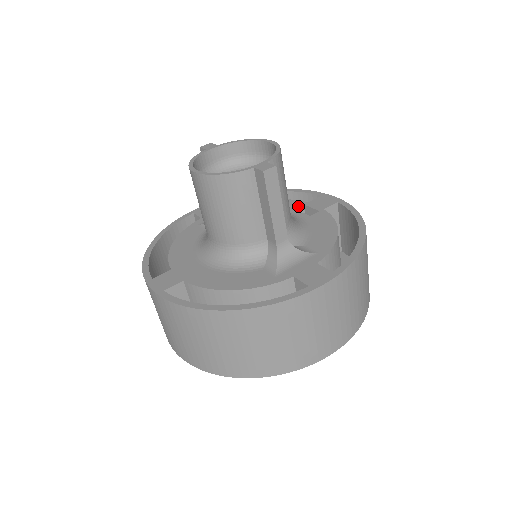
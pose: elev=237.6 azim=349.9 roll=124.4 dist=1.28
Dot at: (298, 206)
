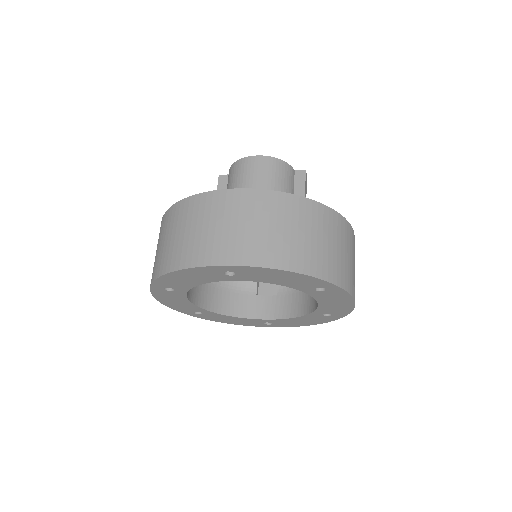
Dot at: occluded
